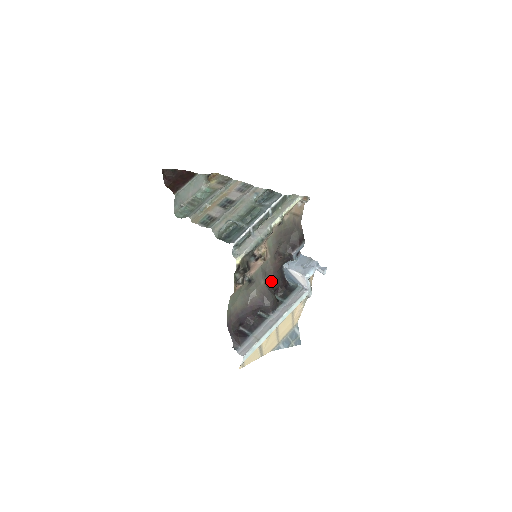
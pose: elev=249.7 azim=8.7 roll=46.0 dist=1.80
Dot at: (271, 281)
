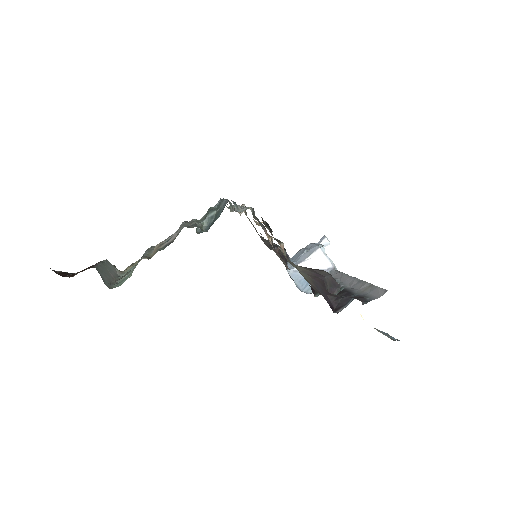
Dot at: occluded
